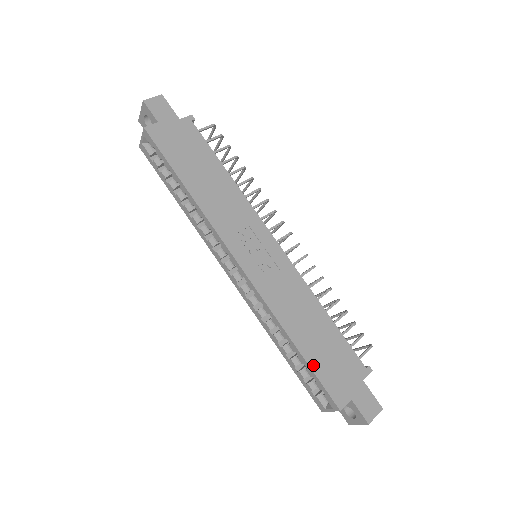
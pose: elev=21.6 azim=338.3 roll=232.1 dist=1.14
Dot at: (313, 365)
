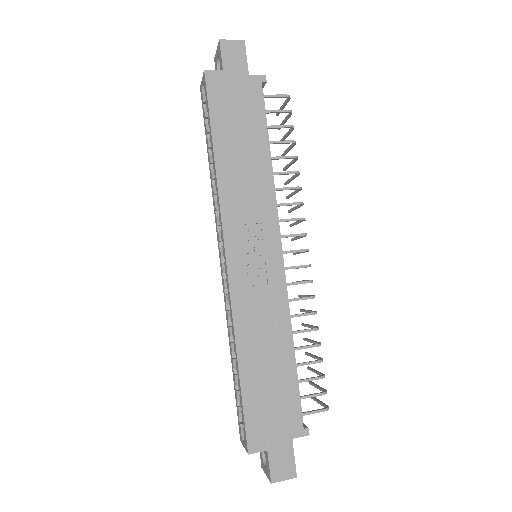
Dot at: (246, 396)
